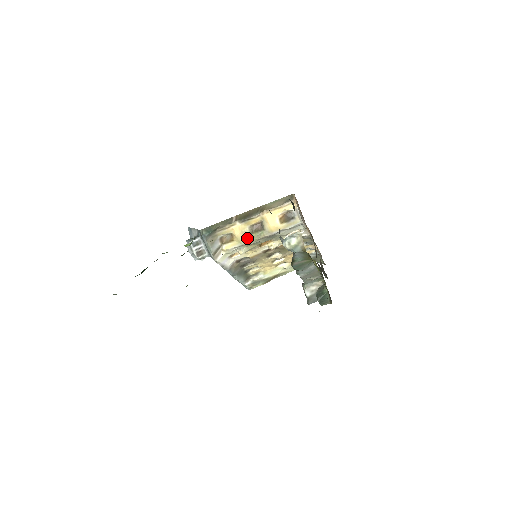
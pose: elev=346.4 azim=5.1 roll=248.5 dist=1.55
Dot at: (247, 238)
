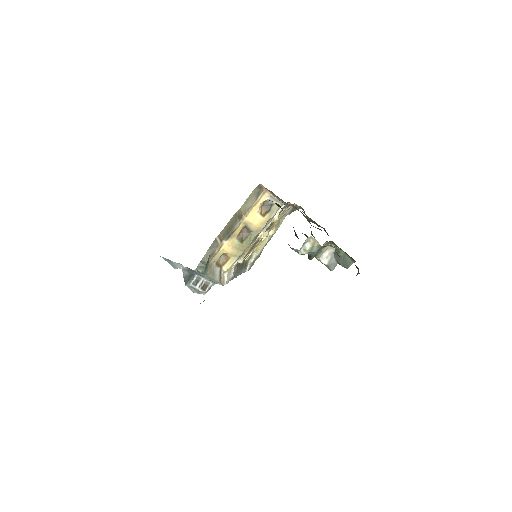
Dot at: (240, 248)
